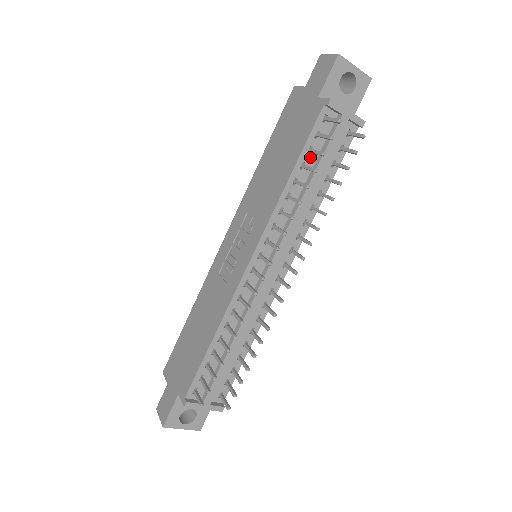
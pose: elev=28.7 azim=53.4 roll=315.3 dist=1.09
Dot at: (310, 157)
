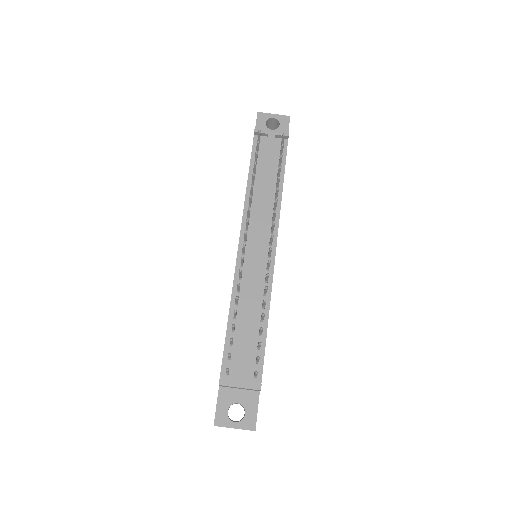
Dot at: (258, 166)
